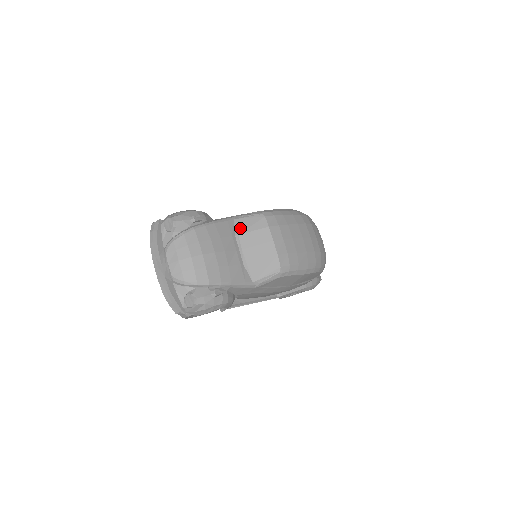
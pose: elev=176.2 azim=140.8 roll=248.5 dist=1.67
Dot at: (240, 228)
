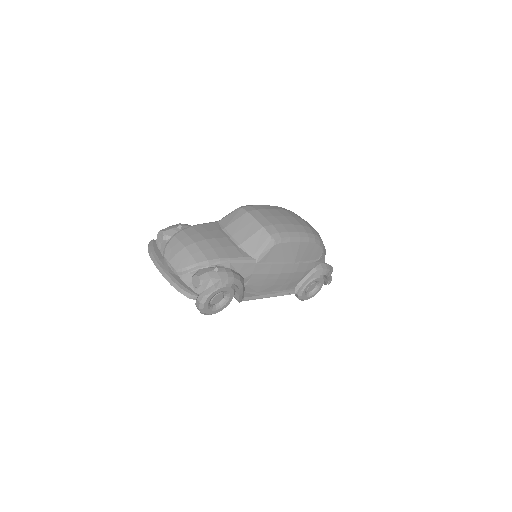
Dot at: (224, 224)
